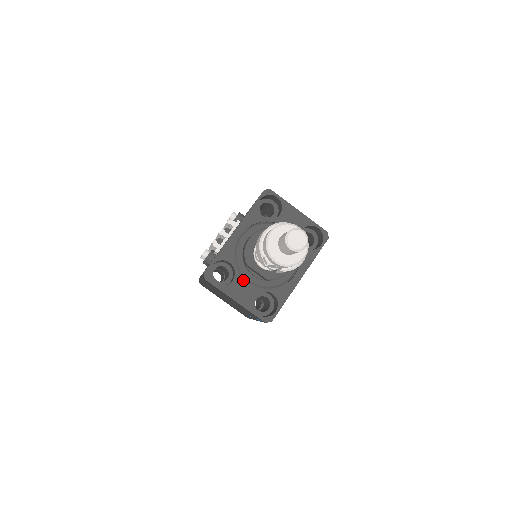
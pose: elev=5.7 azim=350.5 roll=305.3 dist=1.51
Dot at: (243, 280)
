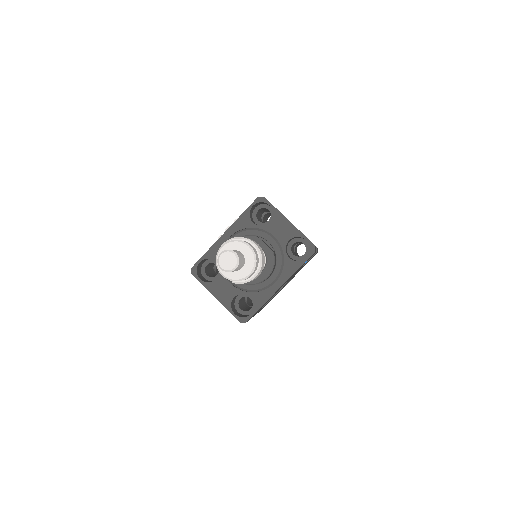
Dot at: (225, 280)
